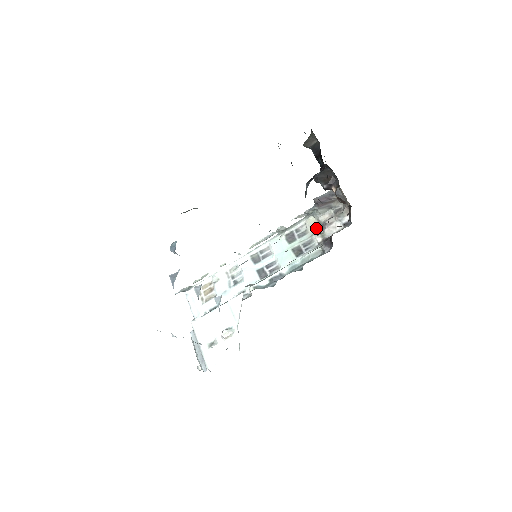
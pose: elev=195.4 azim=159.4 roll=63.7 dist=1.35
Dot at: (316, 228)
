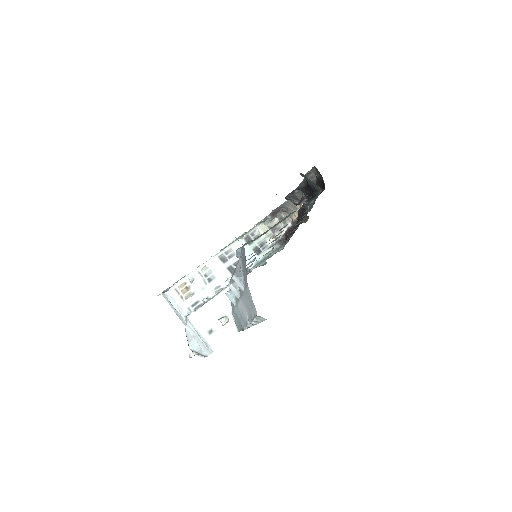
Dot at: (267, 232)
